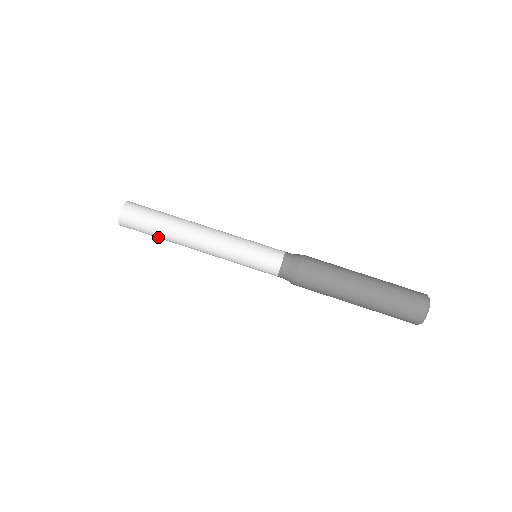
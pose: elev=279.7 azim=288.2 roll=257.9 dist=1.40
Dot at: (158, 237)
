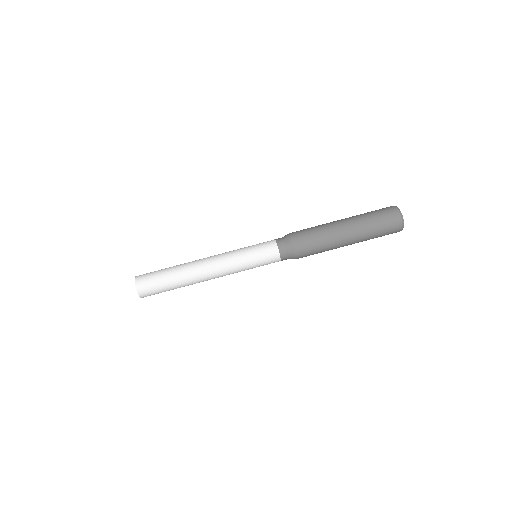
Dot at: (175, 287)
